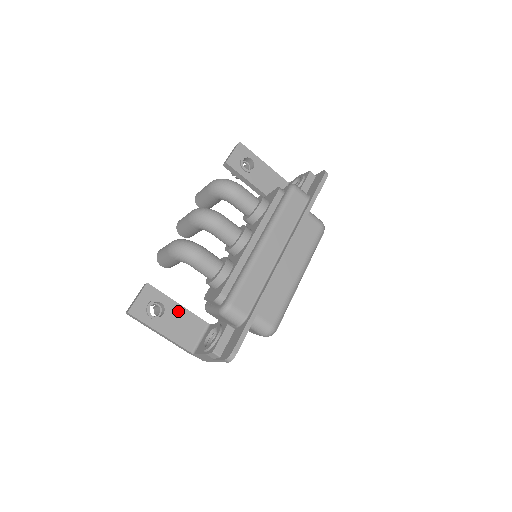
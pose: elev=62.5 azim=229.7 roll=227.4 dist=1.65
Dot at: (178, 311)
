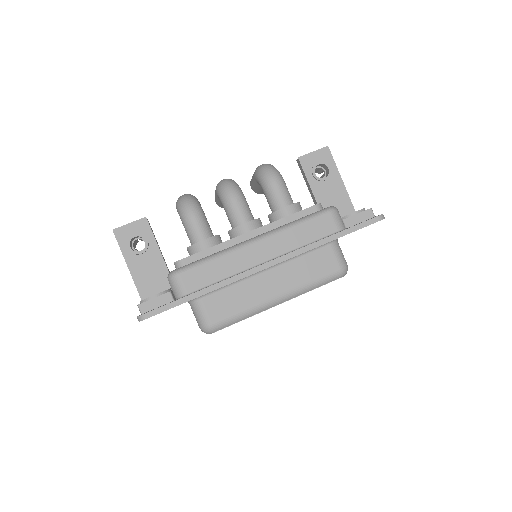
Dot at: (156, 258)
